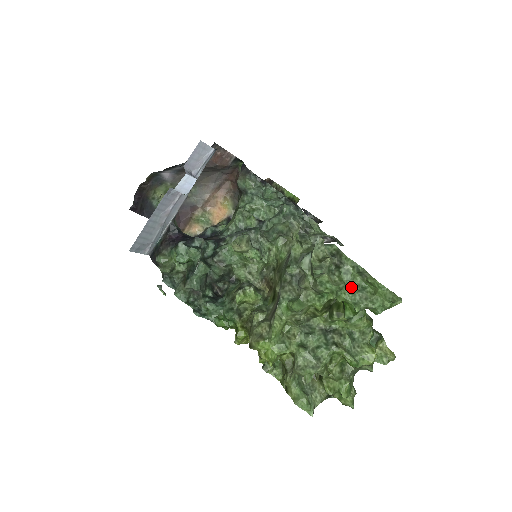
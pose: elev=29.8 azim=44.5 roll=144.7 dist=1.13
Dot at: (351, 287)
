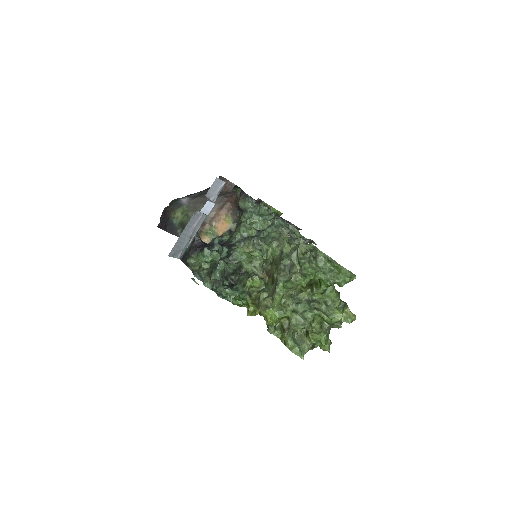
Dot at: (324, 270)
